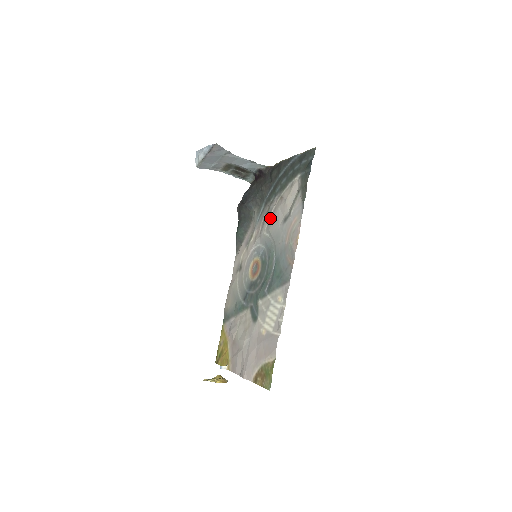
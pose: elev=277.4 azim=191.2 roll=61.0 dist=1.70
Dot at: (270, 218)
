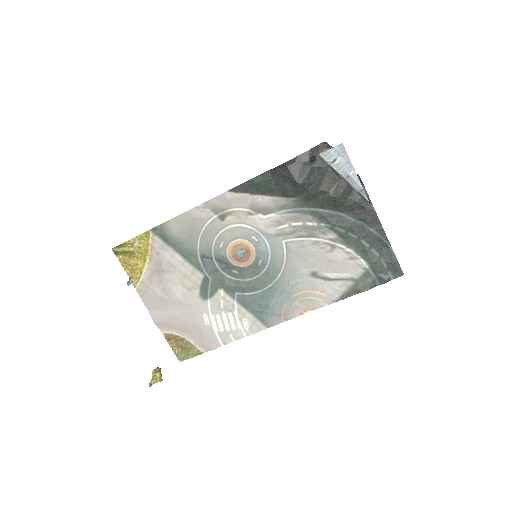
Dot at: (303, 242)
